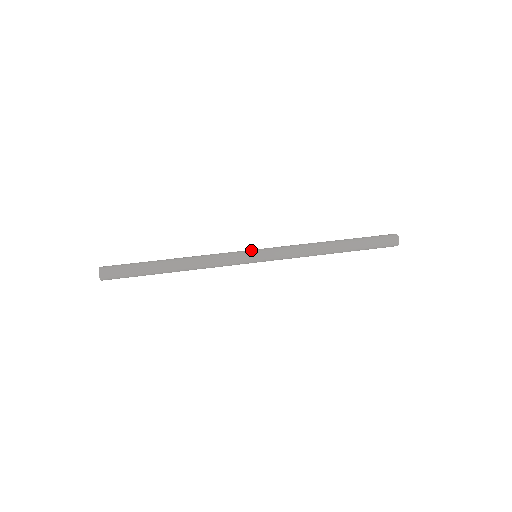
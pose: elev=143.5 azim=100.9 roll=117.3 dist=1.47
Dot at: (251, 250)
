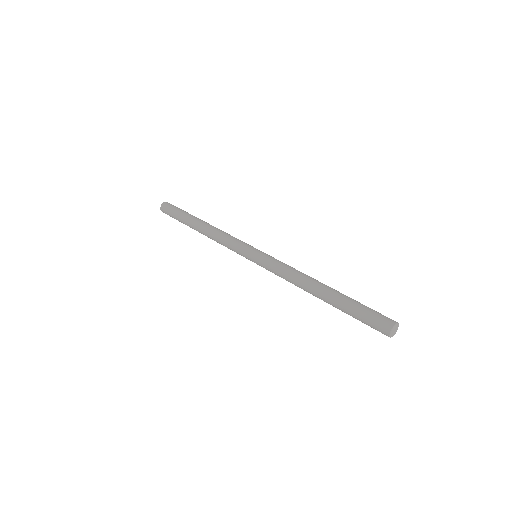
Dot at: (249, 251)
